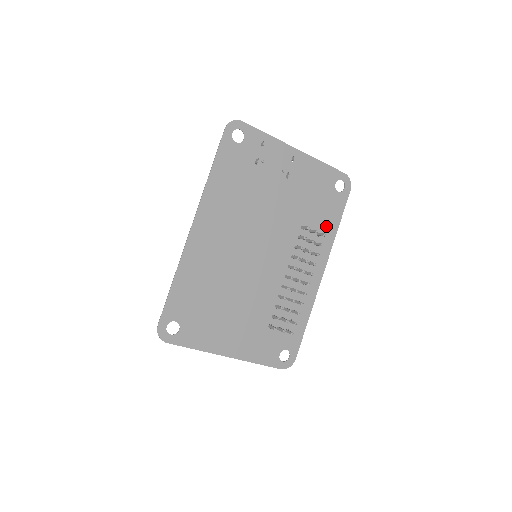
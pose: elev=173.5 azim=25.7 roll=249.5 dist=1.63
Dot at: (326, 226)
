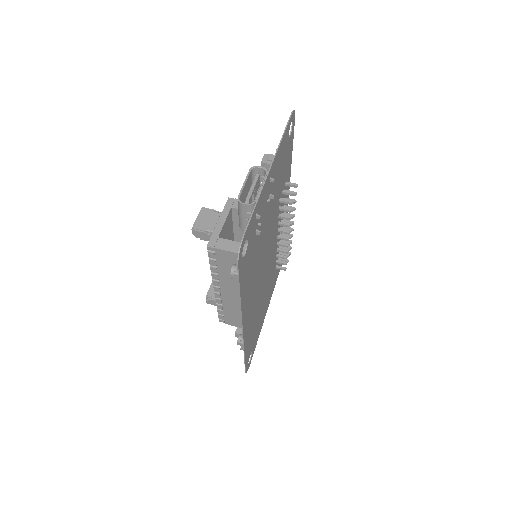
Dot at: (287, 170)
